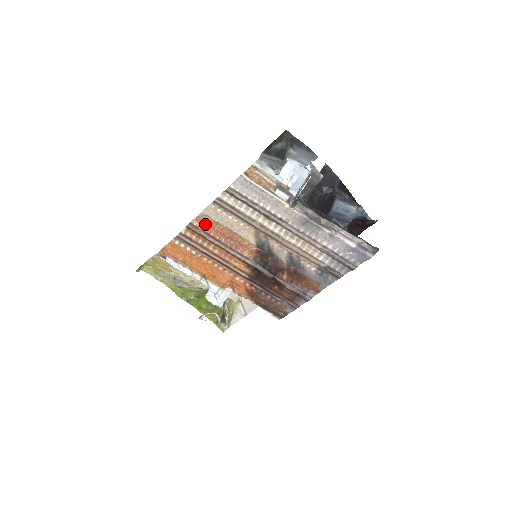
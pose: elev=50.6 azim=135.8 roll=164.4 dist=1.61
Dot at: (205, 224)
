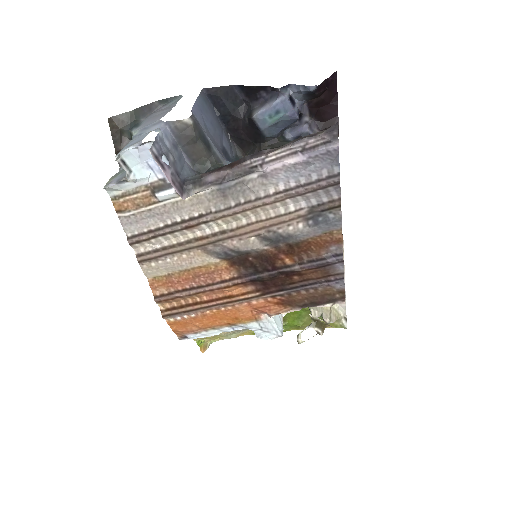
Dot at: (164, 286)
